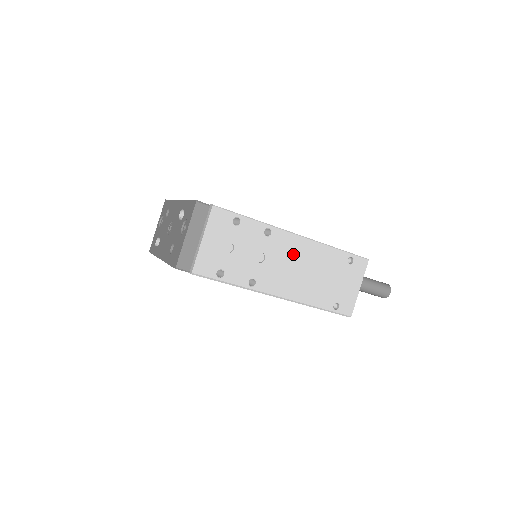
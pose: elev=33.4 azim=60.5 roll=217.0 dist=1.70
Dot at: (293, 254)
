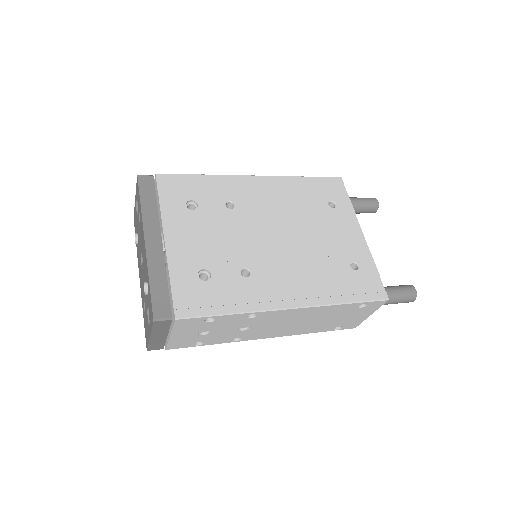
Dot at: (285, 318)
